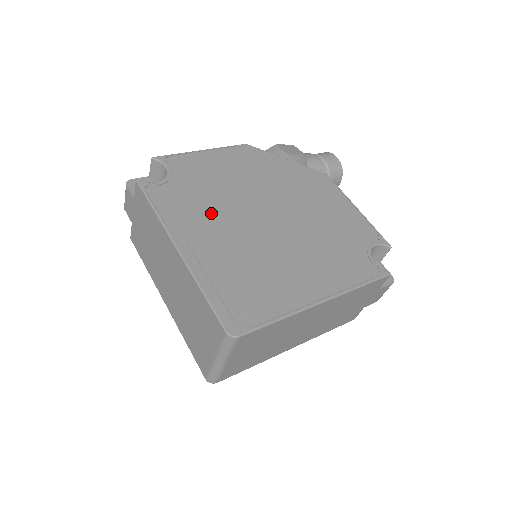
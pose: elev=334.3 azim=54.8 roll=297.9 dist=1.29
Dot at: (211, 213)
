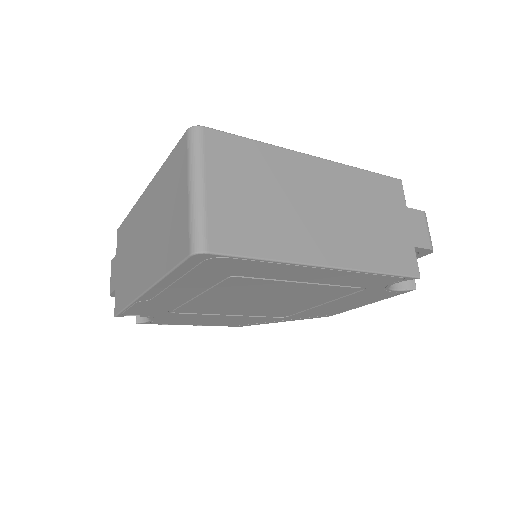
Dot at: occluded
